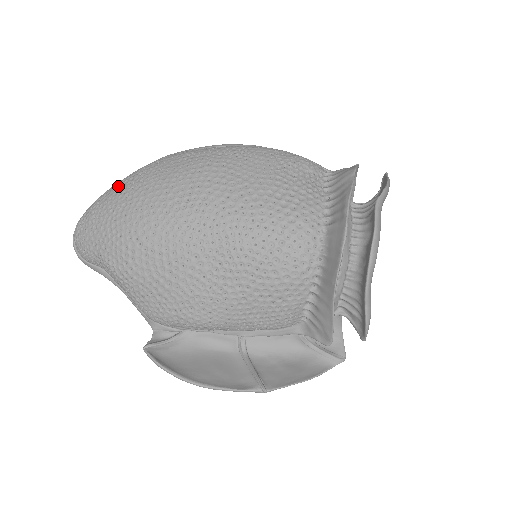
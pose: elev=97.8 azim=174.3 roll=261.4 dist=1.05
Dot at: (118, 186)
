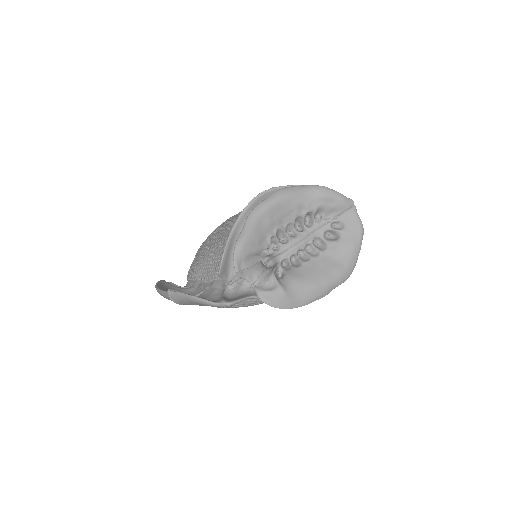
Dot at: occluded
